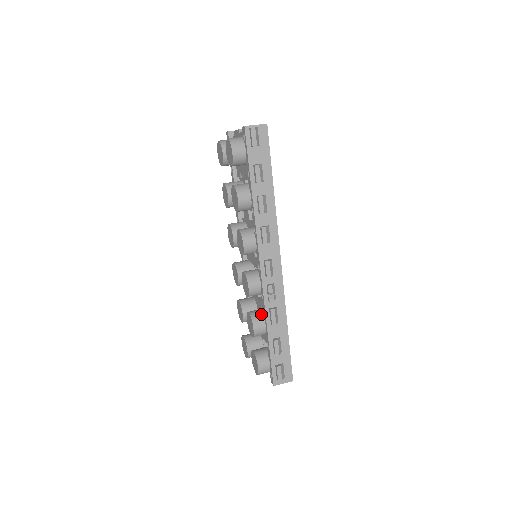
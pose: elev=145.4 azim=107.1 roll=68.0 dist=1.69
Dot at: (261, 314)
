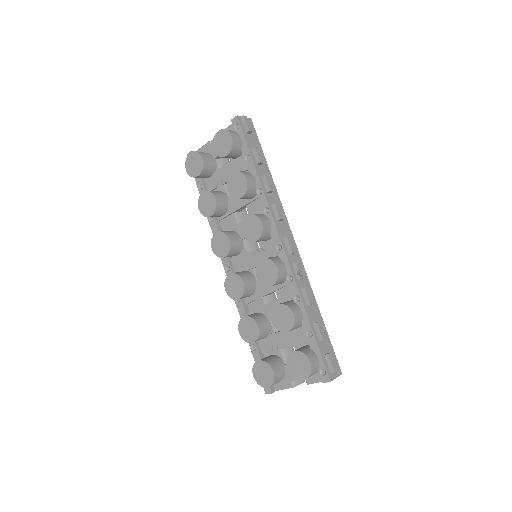
Dot at: (291, 302)
